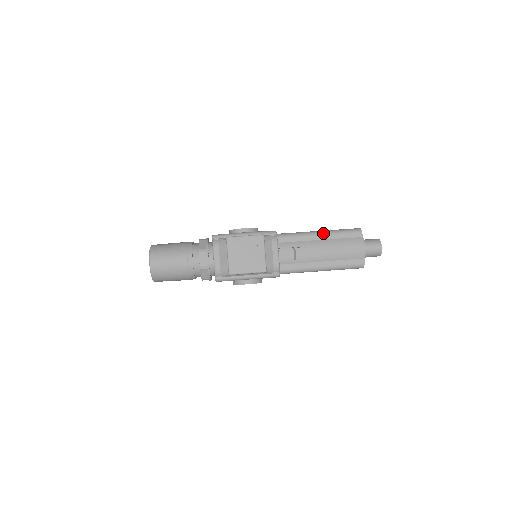
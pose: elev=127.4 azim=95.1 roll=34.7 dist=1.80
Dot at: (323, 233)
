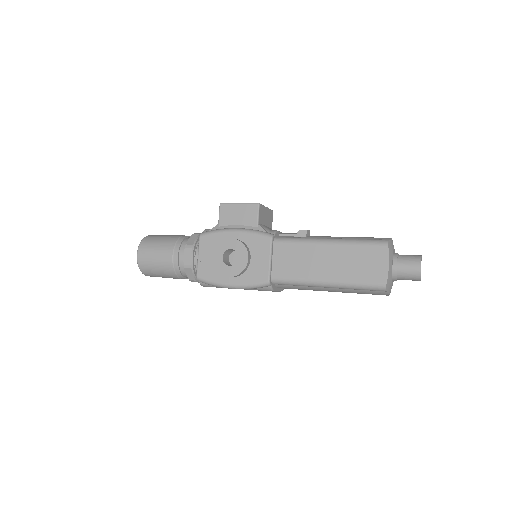
Dot at: occluded
